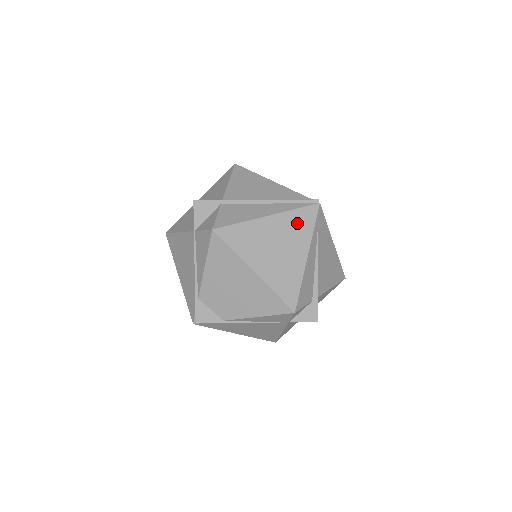
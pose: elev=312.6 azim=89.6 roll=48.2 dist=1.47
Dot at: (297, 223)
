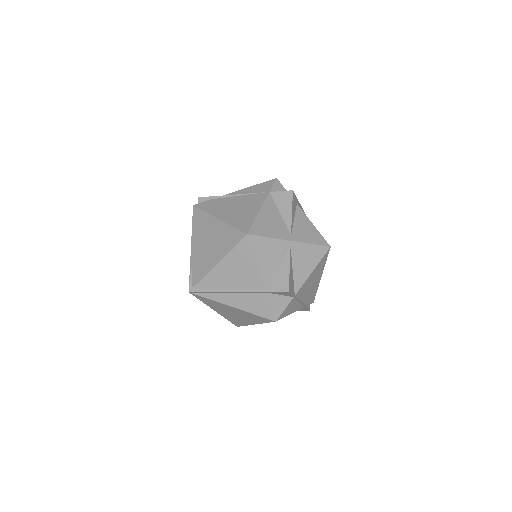
Dot at: occluded
